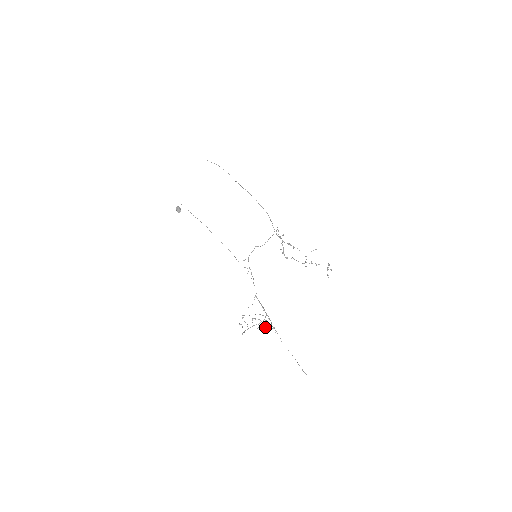
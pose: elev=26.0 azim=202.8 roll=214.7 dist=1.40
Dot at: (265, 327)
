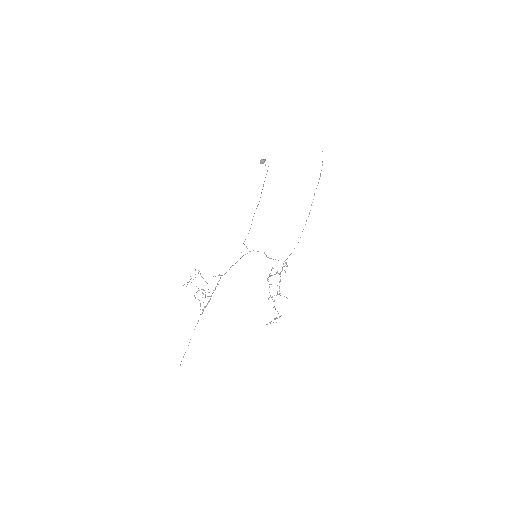
Dot at: occluded
